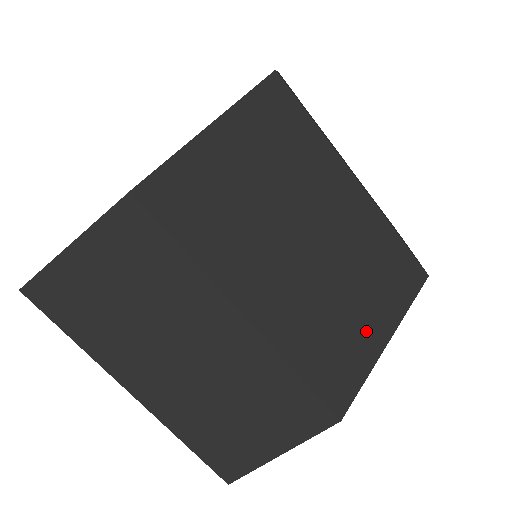
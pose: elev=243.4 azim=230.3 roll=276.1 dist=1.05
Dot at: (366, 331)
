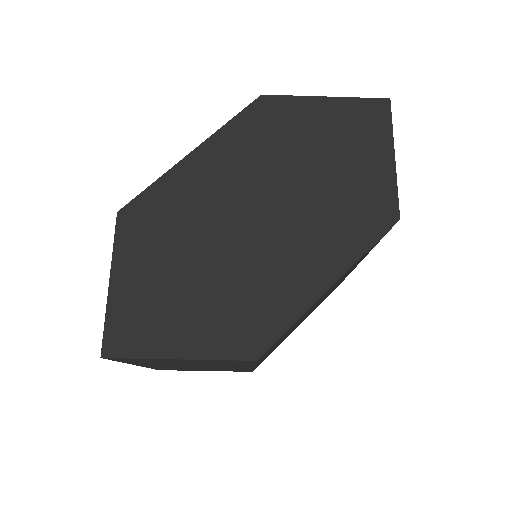
Dot at: occluded
